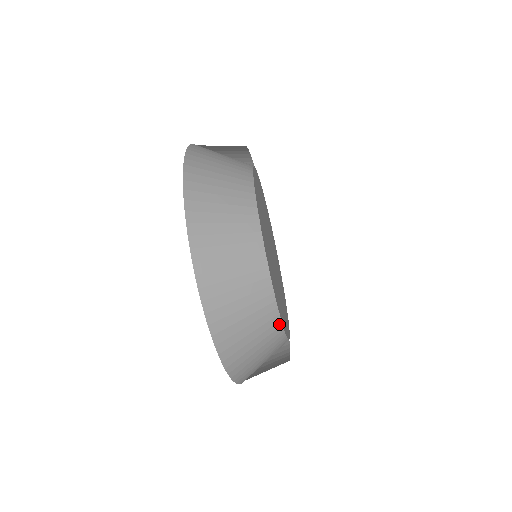
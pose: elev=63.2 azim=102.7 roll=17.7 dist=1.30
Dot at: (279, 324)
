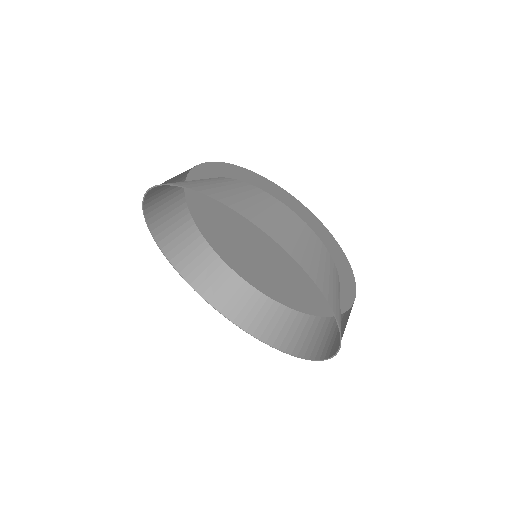
Dot at: (236, 179)
